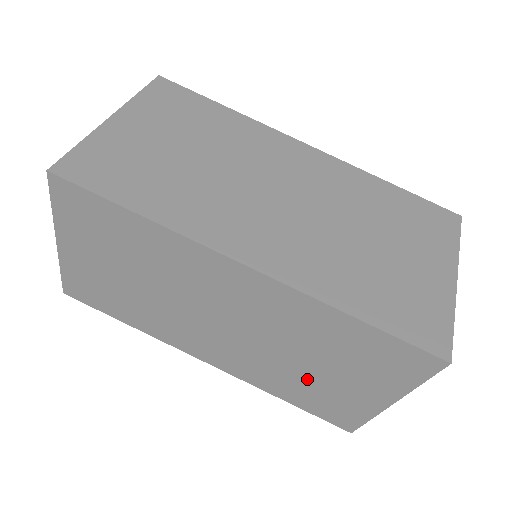
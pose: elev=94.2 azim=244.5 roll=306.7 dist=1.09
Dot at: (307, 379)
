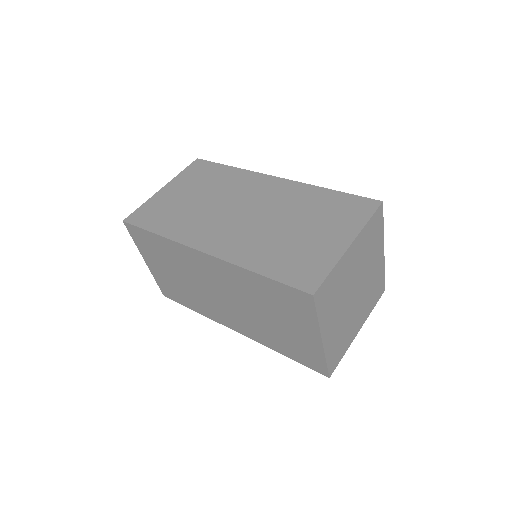
Dot at: (277, 331)
